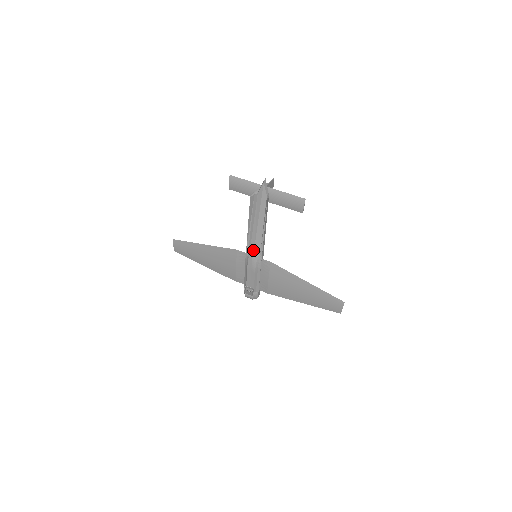
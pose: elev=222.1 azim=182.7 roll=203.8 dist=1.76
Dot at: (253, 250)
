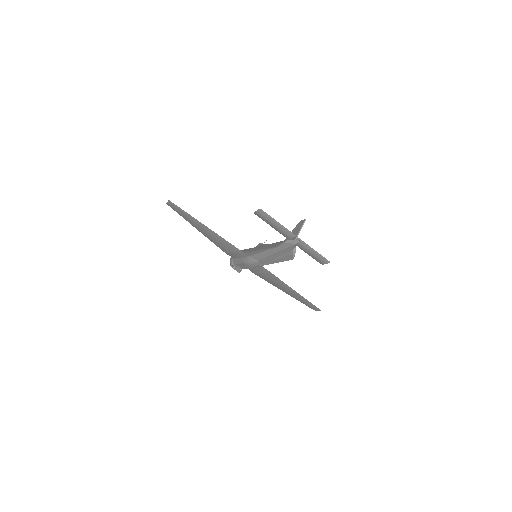
Dot at: (256, 261)
